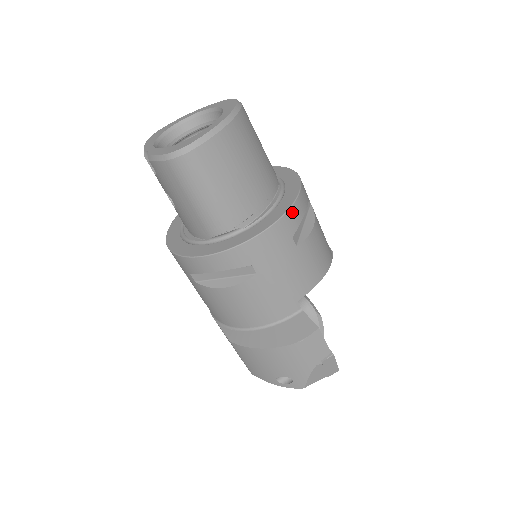
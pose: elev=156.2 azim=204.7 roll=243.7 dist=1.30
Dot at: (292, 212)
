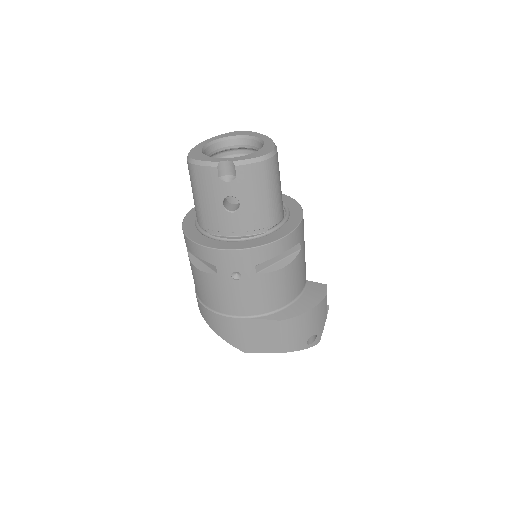
Dot at: occluded
